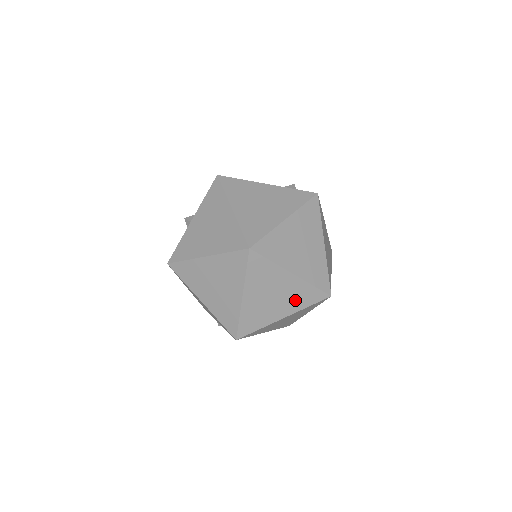
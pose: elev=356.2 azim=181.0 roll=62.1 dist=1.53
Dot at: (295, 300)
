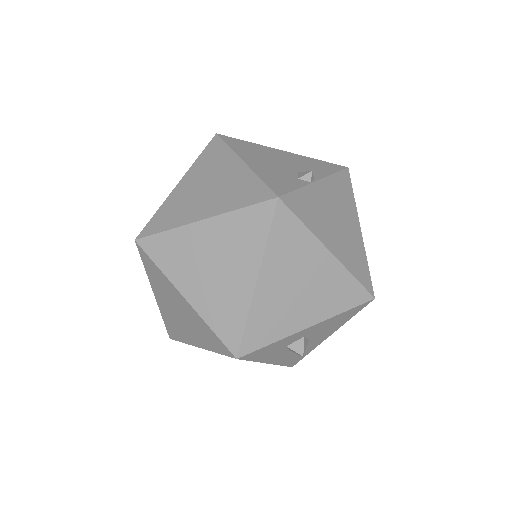
Dot at: (201, 334)
